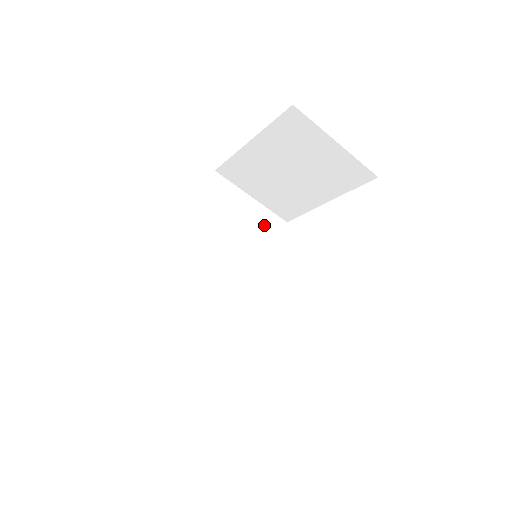
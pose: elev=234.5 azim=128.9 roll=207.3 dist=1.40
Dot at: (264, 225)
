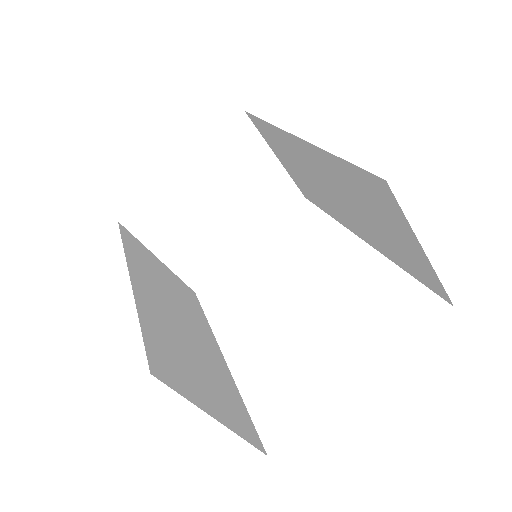
Dot at: (183, 288)
